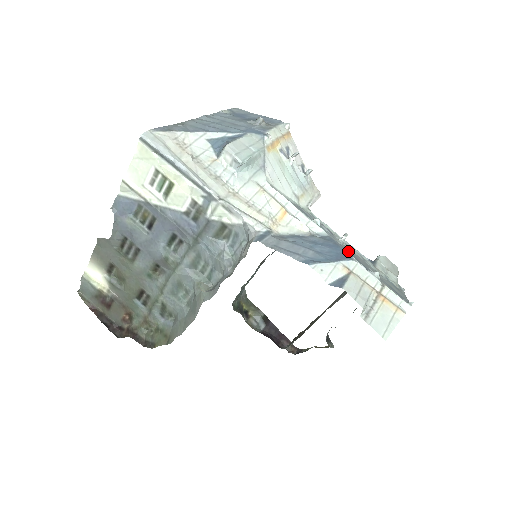
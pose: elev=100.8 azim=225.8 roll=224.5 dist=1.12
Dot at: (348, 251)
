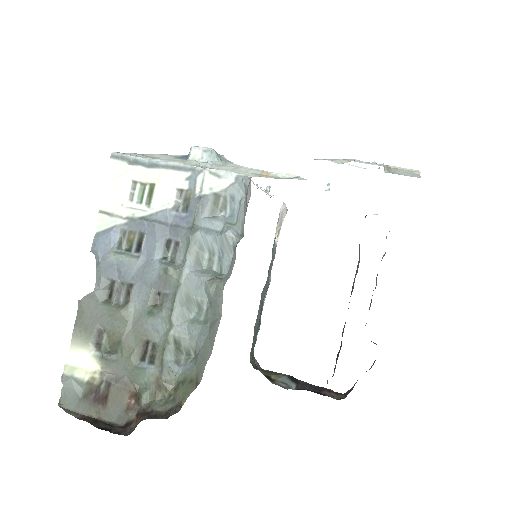
Dot at: occluded
